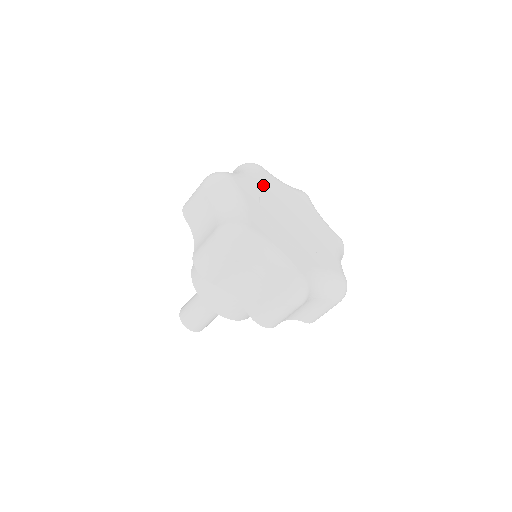
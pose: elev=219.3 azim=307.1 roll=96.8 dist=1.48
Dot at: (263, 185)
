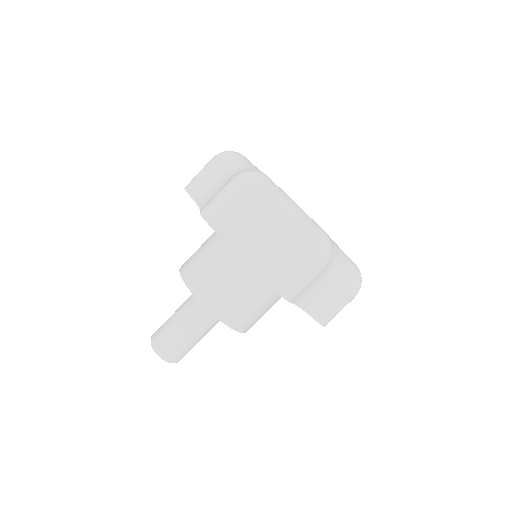
Dot at: occluded
